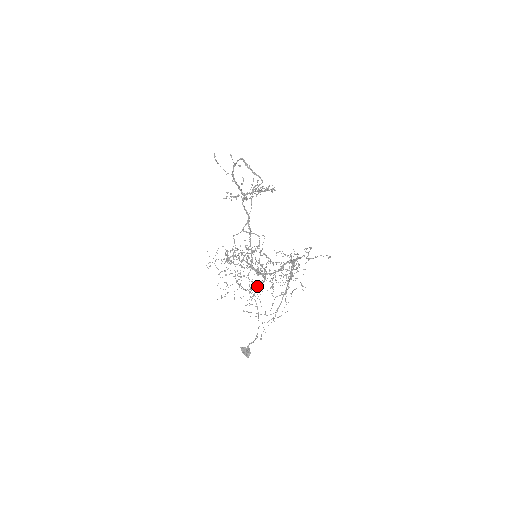
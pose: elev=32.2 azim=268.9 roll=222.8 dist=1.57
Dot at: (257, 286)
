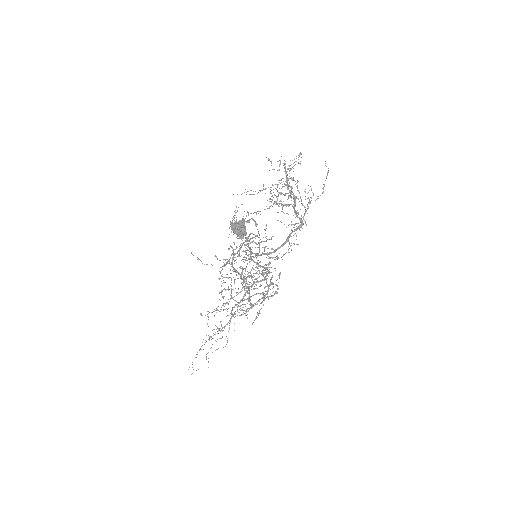
Dot at: (260, 280)
